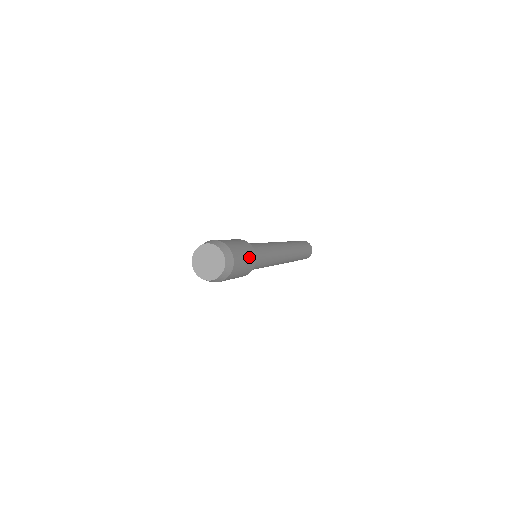
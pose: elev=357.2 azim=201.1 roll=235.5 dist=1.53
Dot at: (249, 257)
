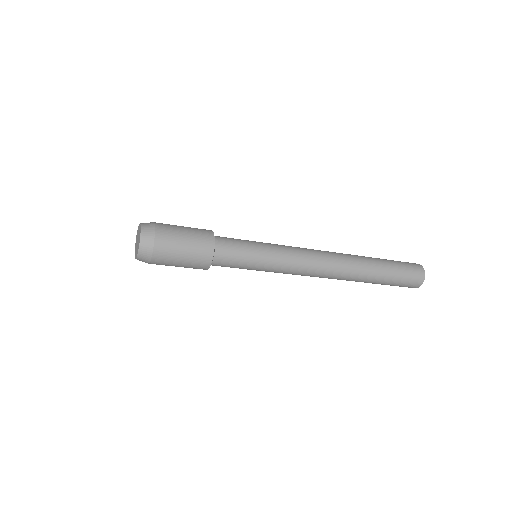
Dot at: (193, 228)
